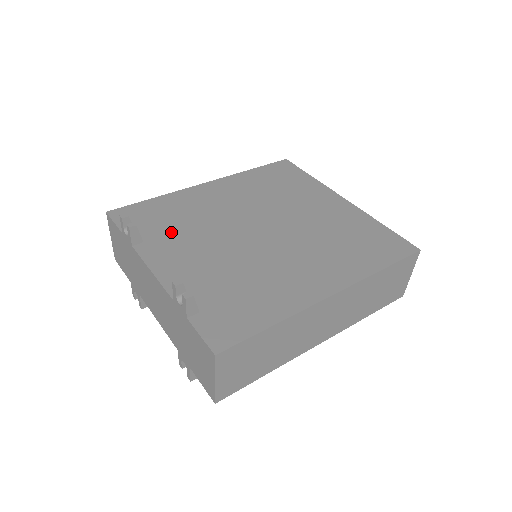
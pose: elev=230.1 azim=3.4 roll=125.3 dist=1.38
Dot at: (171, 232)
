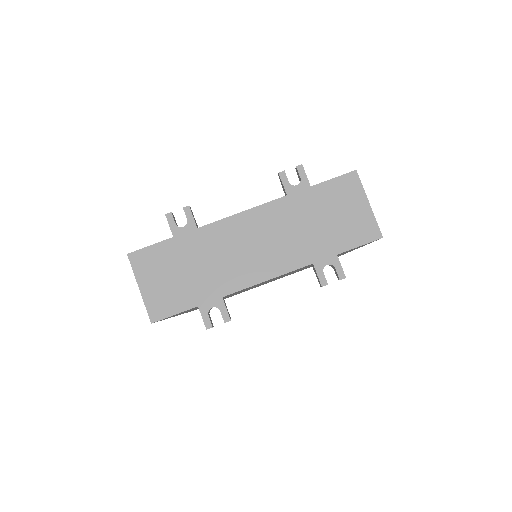
Dot at: occluded
